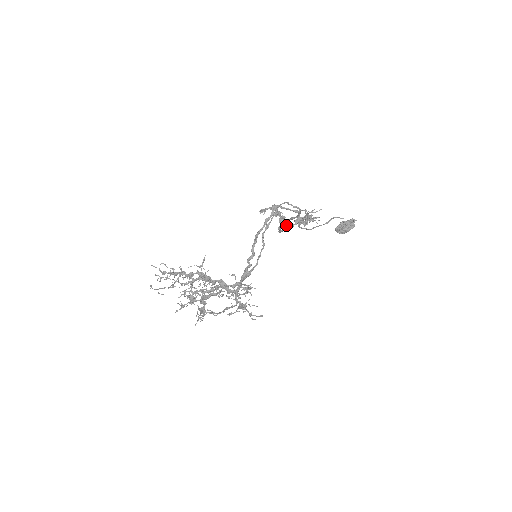
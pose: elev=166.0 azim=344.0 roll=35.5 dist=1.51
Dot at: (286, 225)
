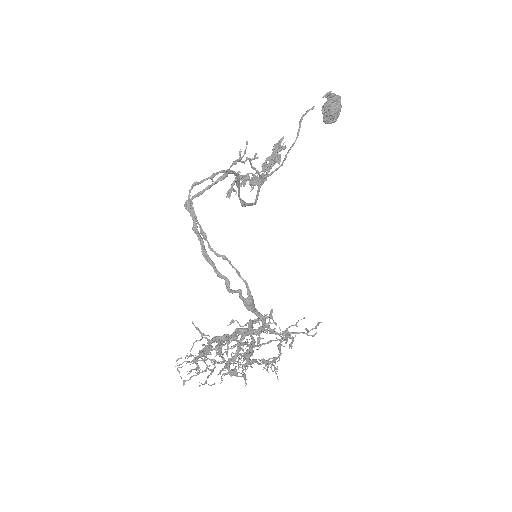
Dot at: occluded
